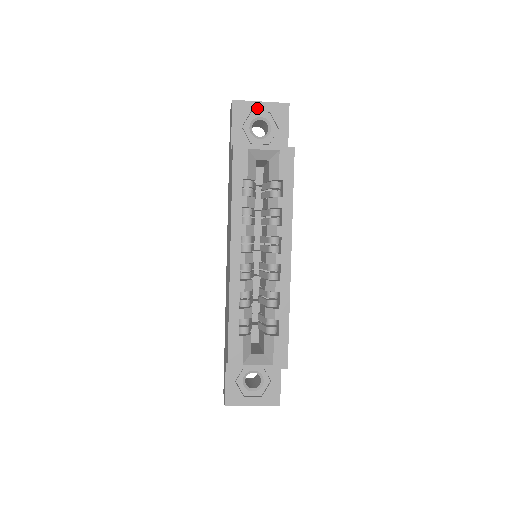
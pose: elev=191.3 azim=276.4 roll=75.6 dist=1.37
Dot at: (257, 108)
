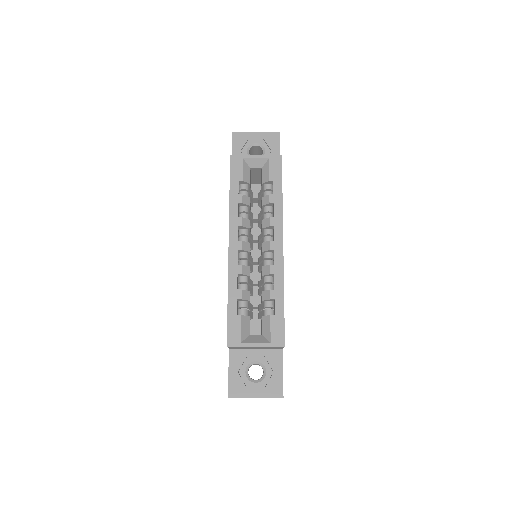
Dot at: (253, 137)
